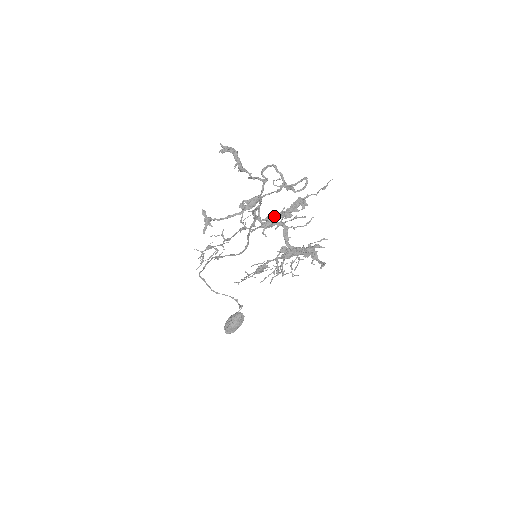
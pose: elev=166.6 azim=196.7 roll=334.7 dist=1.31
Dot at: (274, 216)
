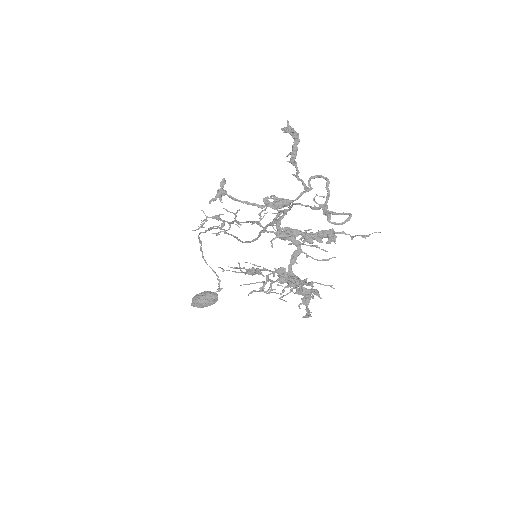
Dot at: (294, 231)
